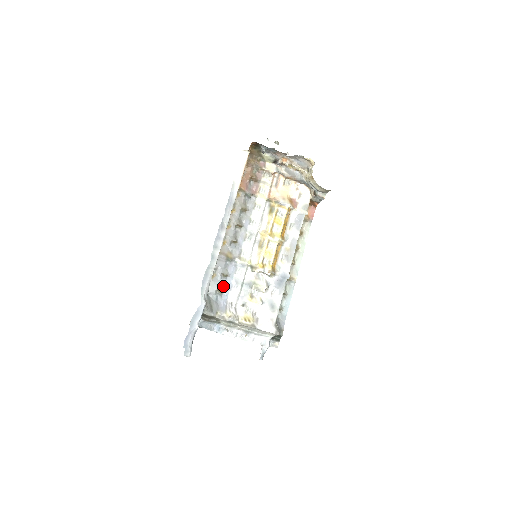
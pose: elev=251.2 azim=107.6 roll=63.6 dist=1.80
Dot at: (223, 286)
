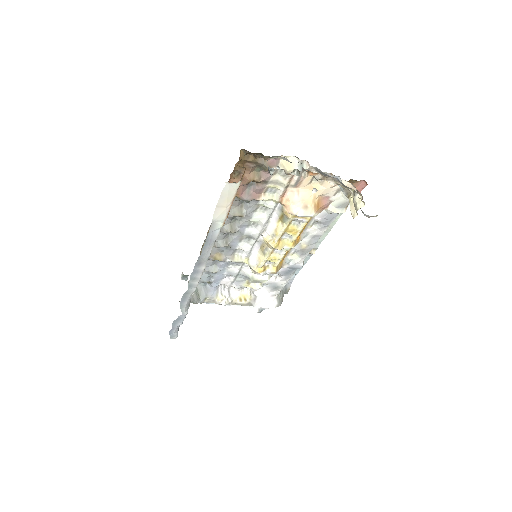
Dot at: (212, 278)
